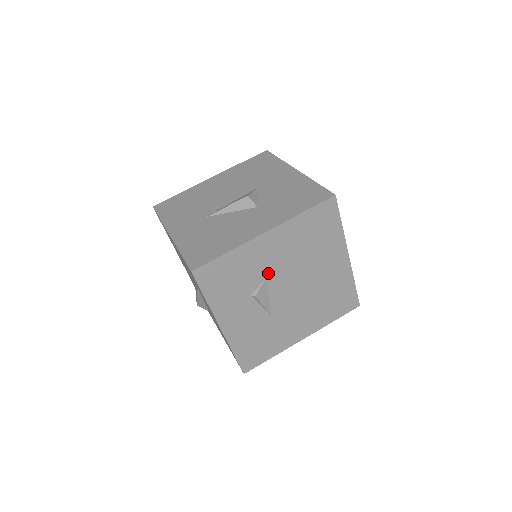
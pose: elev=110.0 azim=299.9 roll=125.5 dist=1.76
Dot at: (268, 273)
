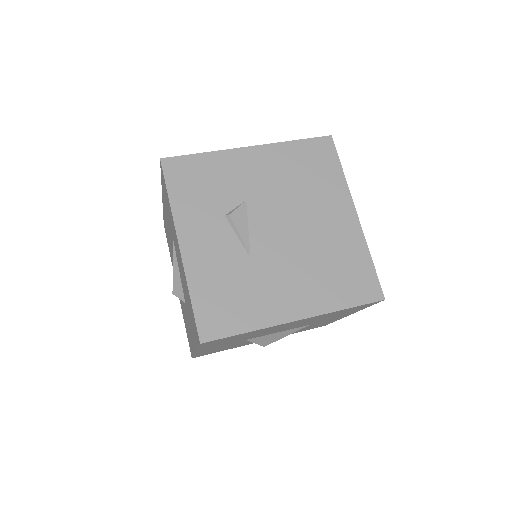
Dot at: (249, 195)
